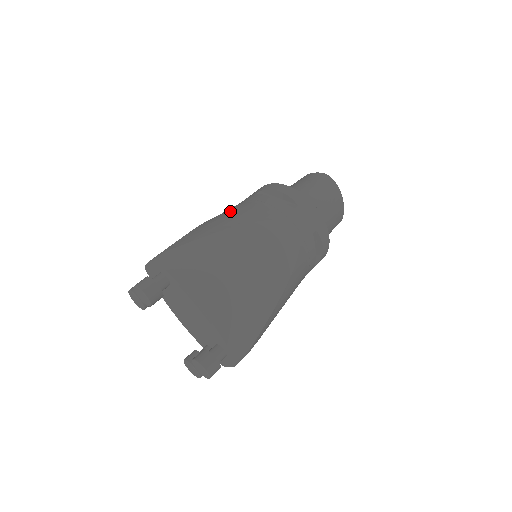
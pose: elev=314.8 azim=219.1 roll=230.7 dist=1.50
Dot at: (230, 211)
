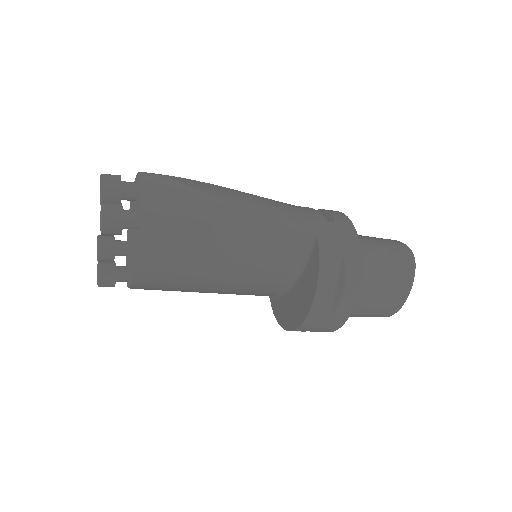
Dot at: occluded
